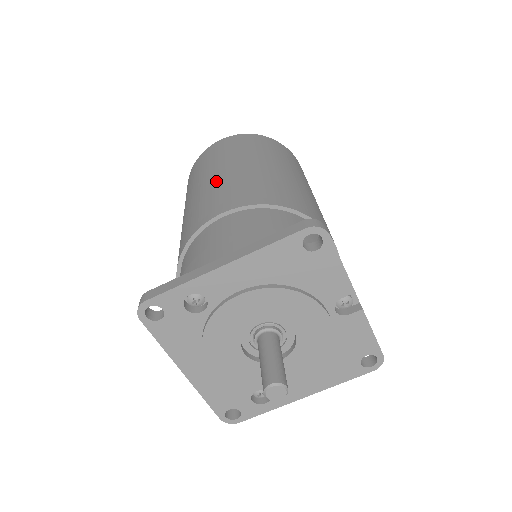
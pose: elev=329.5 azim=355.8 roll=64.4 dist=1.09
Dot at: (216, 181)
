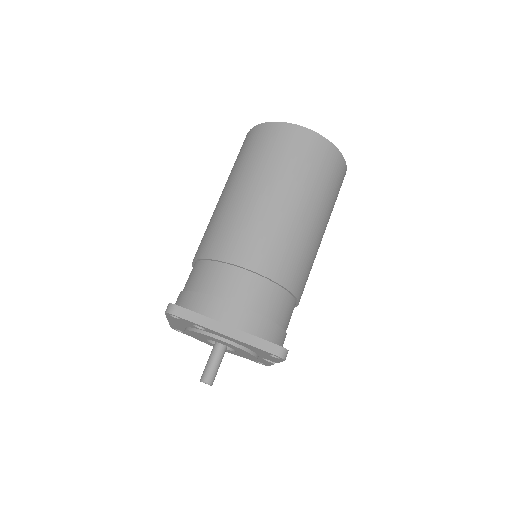
Dot at: (270, 212)
